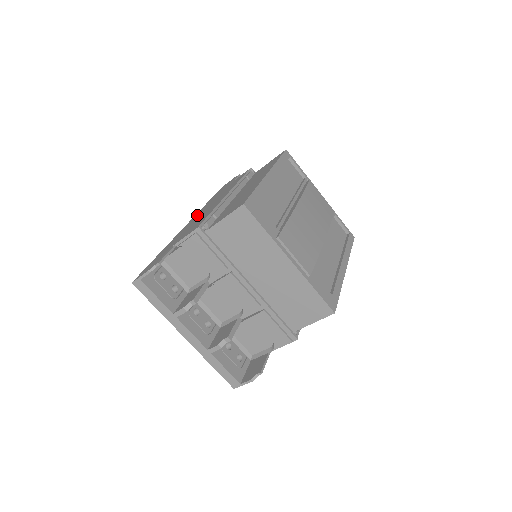
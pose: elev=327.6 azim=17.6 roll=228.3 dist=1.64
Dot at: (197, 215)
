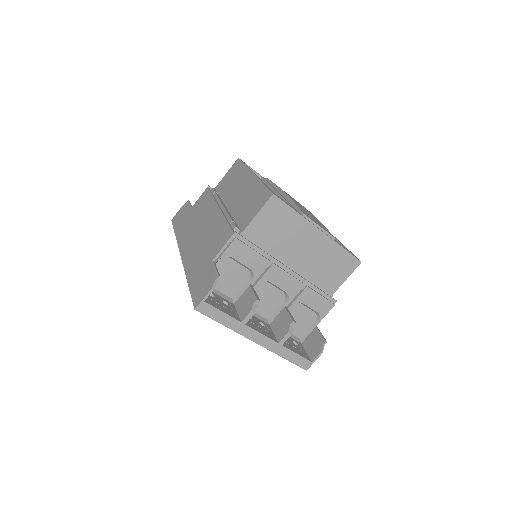
Dot at: (187, 241)
